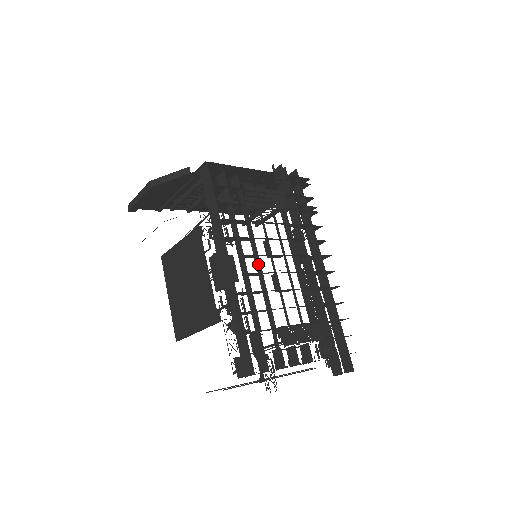
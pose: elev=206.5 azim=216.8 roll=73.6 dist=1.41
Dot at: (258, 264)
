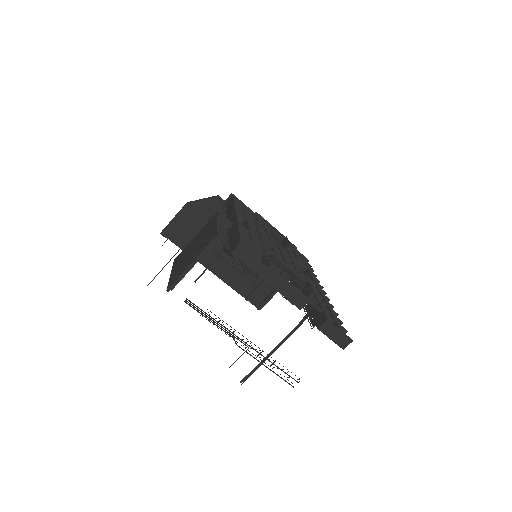
Dot at: occluded
